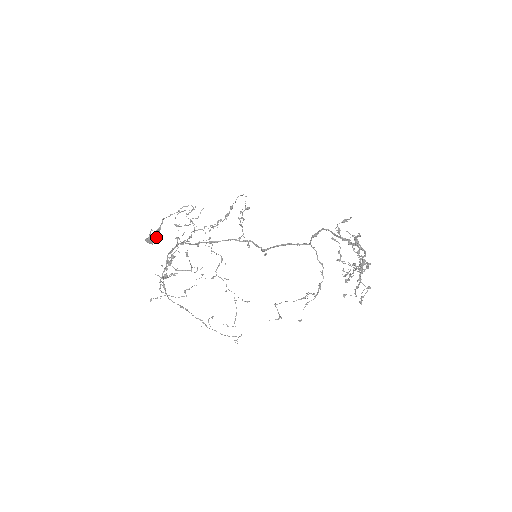
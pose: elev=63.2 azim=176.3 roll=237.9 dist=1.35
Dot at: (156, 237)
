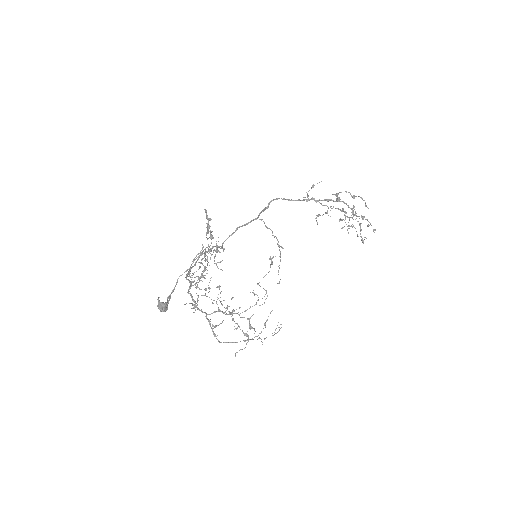
Dot at: occluded
